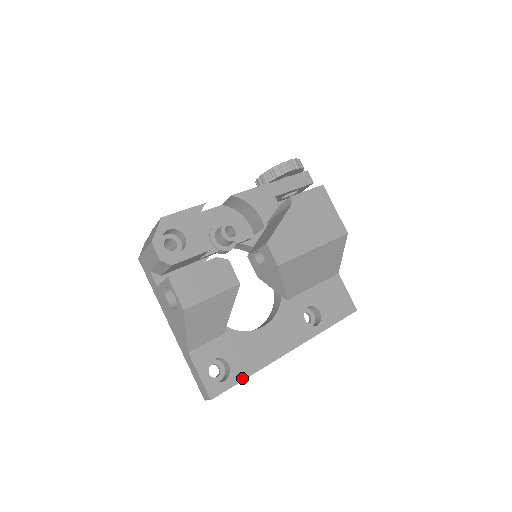
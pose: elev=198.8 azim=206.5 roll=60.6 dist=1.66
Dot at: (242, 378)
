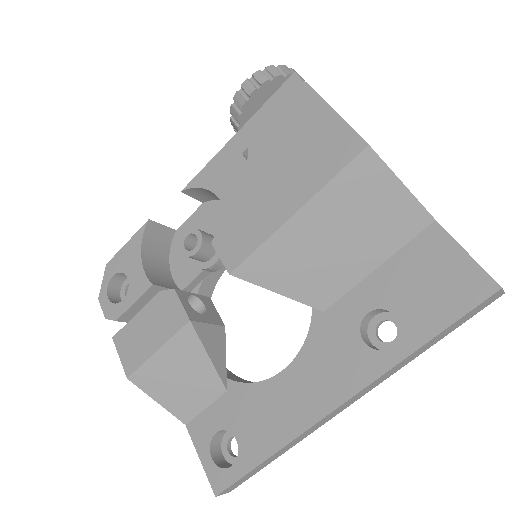
Dot at: (257, 462)
